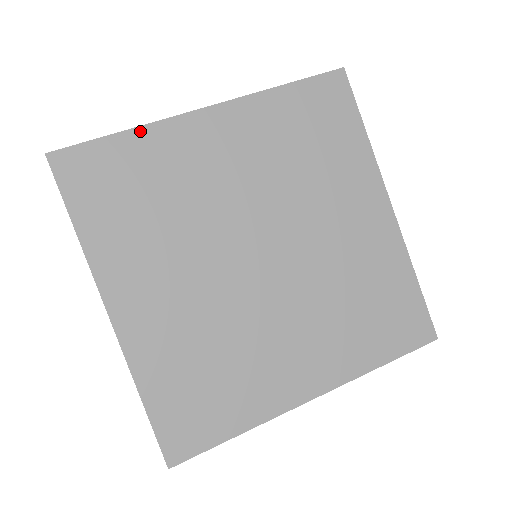
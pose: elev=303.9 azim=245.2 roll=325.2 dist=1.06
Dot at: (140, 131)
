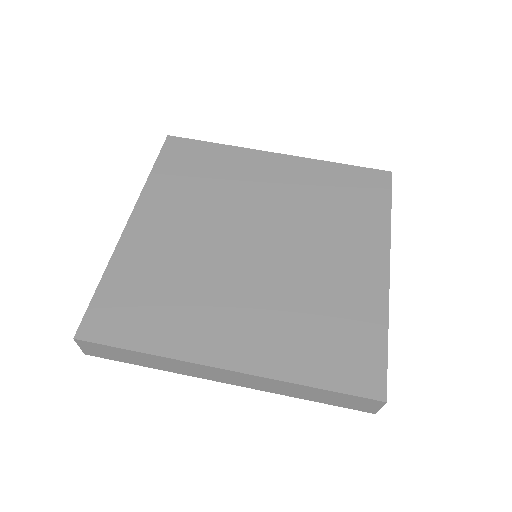
Dot at: (228, 147)
